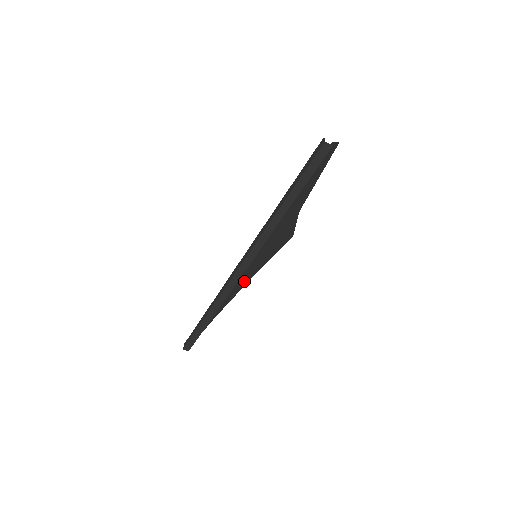
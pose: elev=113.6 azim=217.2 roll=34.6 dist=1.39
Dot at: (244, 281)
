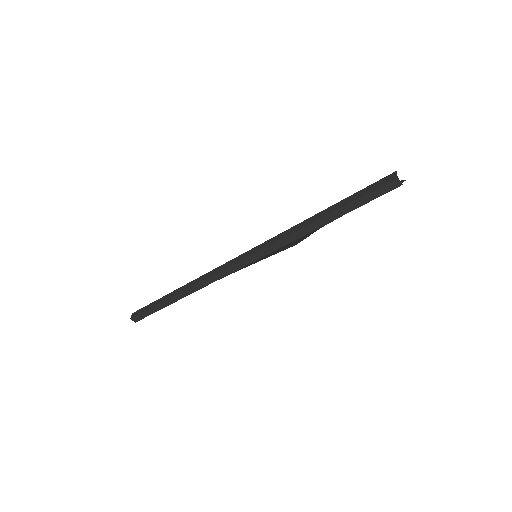
Dot at: occluded
